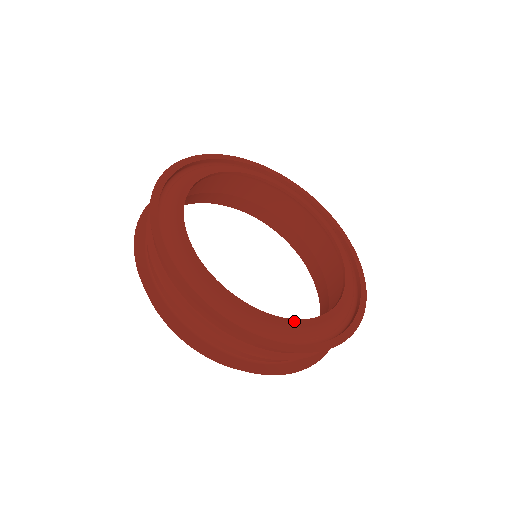
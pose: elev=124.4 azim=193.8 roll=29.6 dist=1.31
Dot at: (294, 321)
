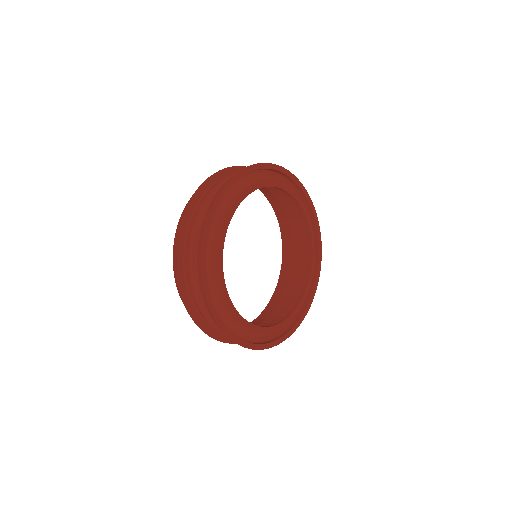
Dot at: (272, 327)
